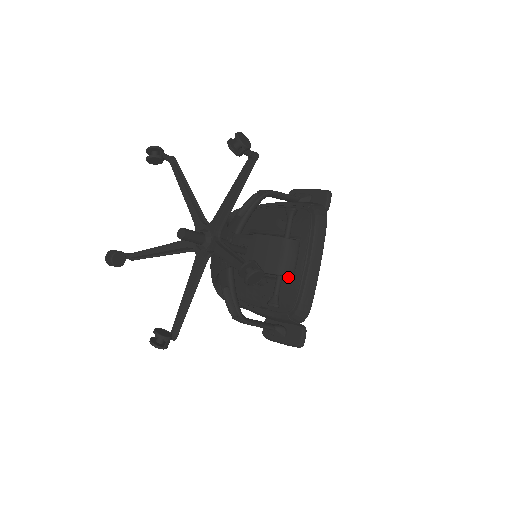
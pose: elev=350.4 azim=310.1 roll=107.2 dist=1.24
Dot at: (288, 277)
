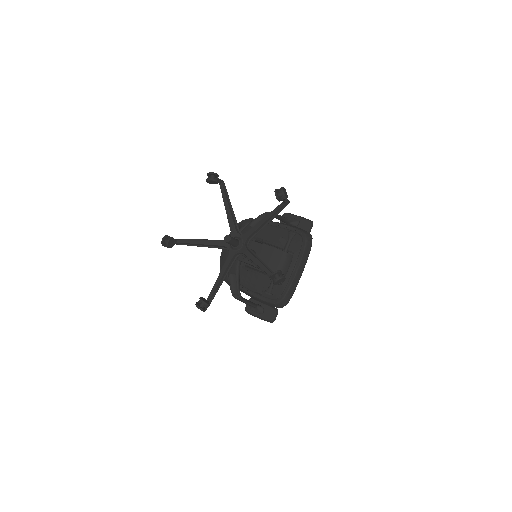
Dot at: occluded
